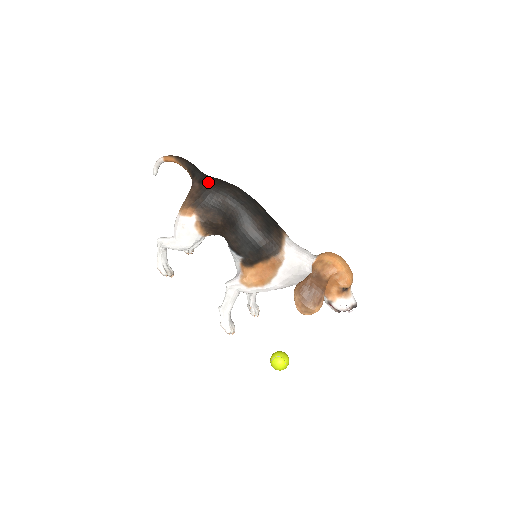
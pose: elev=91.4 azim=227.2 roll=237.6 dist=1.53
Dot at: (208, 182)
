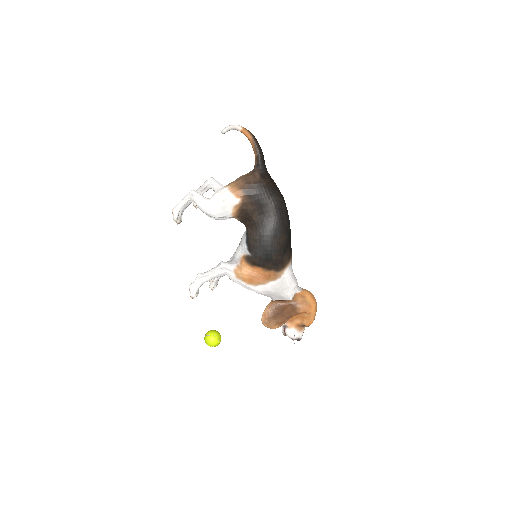
Dot at: (268, 181)
